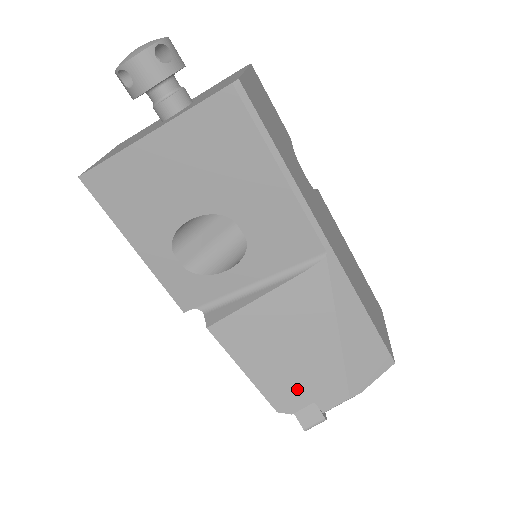
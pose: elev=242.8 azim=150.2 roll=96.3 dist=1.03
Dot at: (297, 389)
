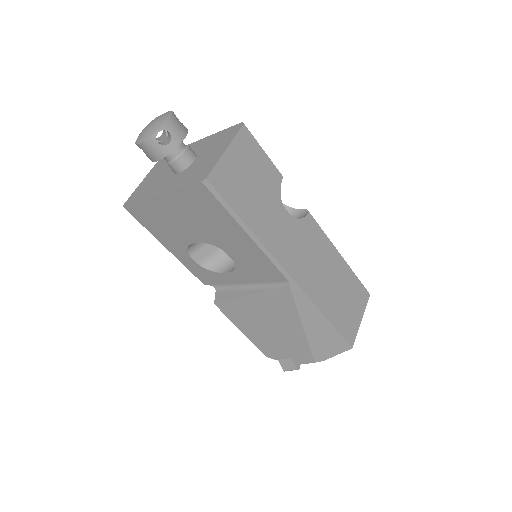
Dot at: (278, 349)
